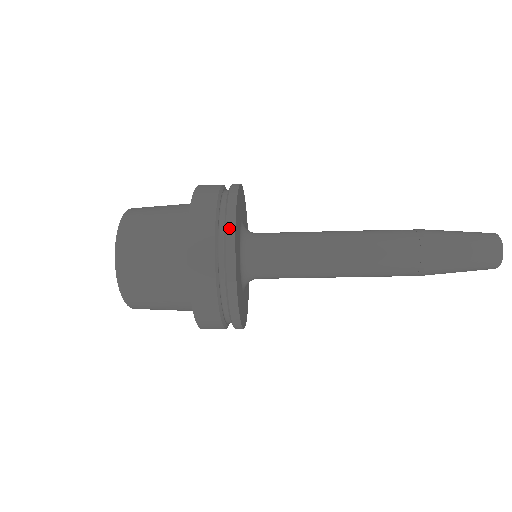
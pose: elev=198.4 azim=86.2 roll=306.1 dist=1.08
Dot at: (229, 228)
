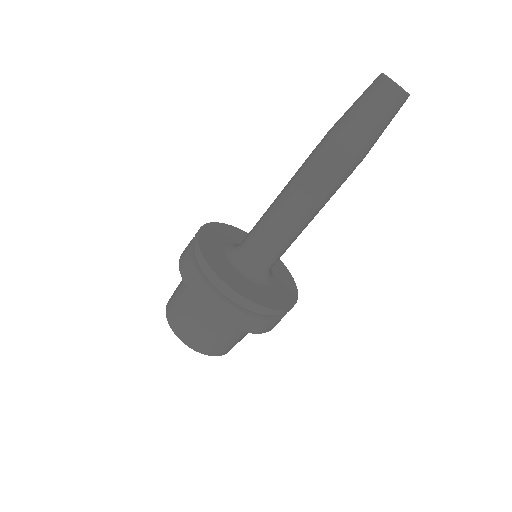
Dot at: occluded
